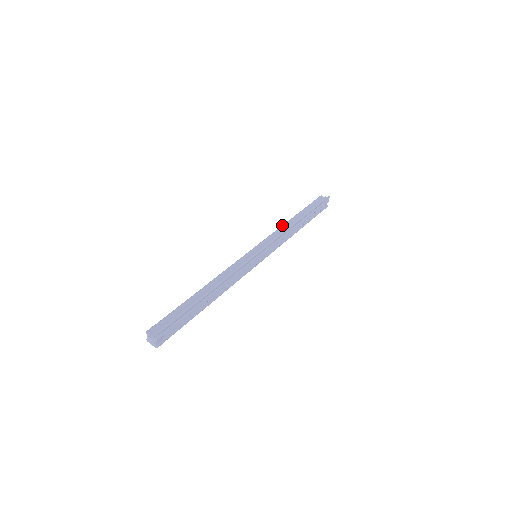
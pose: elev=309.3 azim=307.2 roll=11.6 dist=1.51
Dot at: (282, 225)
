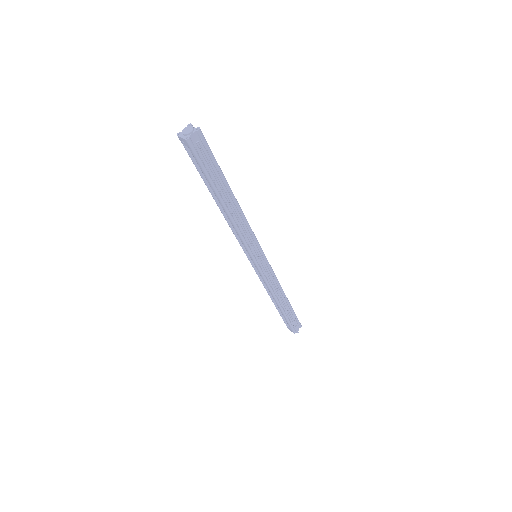
Dot at: occluded
